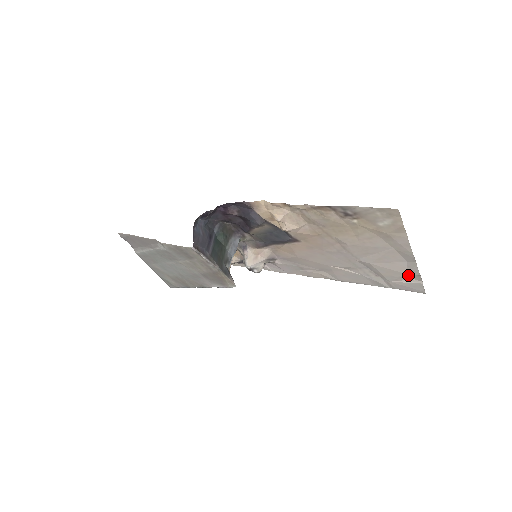
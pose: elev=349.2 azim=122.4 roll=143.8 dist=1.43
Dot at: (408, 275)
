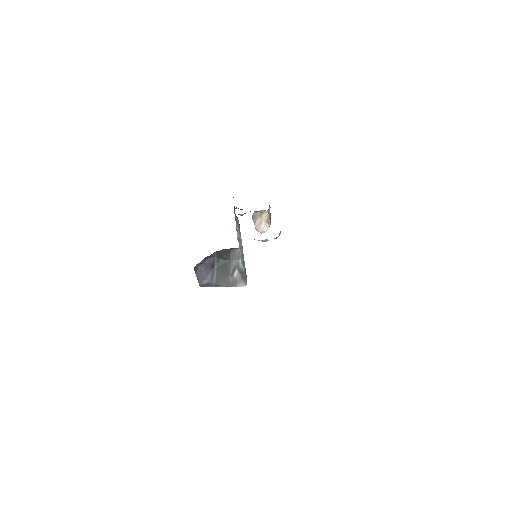
Dot at: occluded
